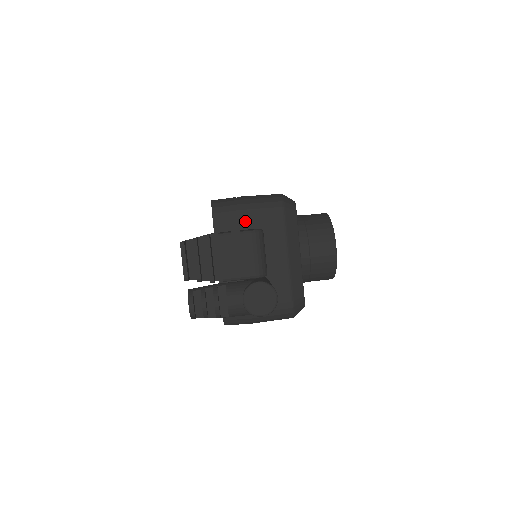
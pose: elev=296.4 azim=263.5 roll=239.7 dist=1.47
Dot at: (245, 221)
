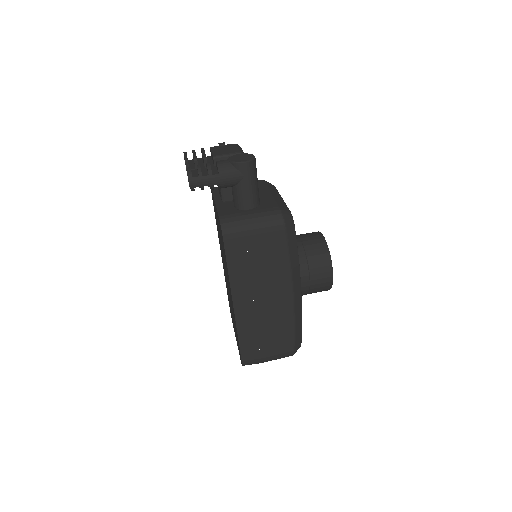
Dot at: occluded
